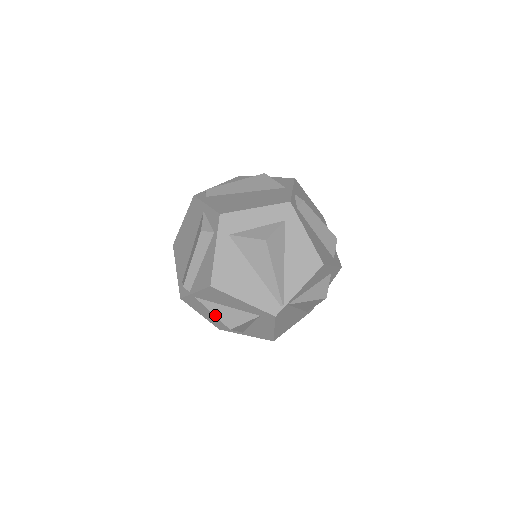
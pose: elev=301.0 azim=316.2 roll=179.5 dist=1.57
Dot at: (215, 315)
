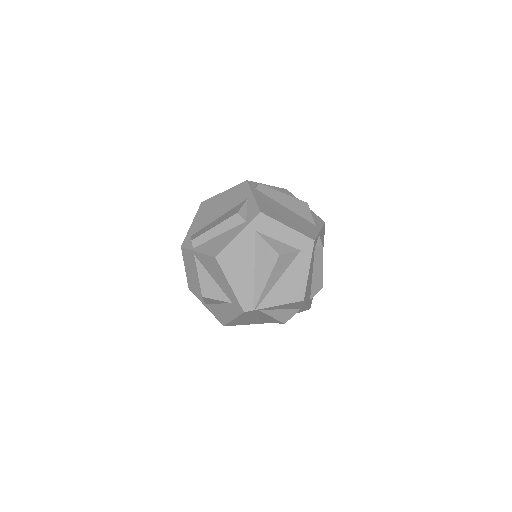
Dot at: (199, 278)
